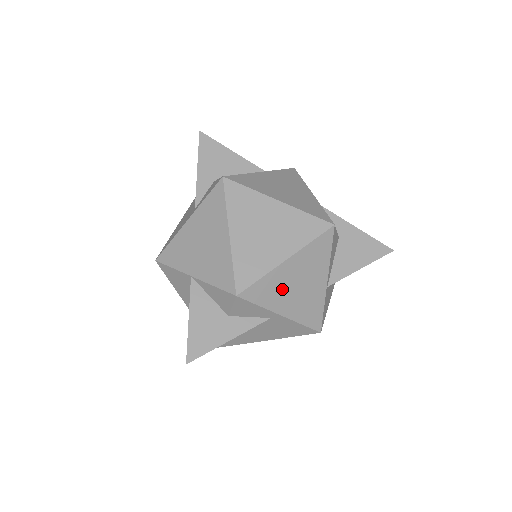
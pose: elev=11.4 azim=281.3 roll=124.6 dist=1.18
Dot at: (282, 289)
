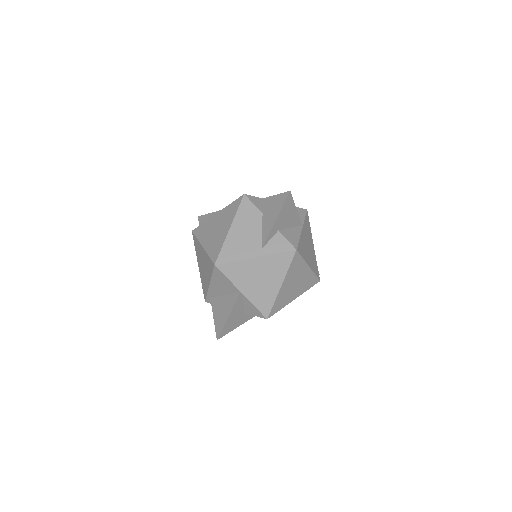
Dot at: occluded
